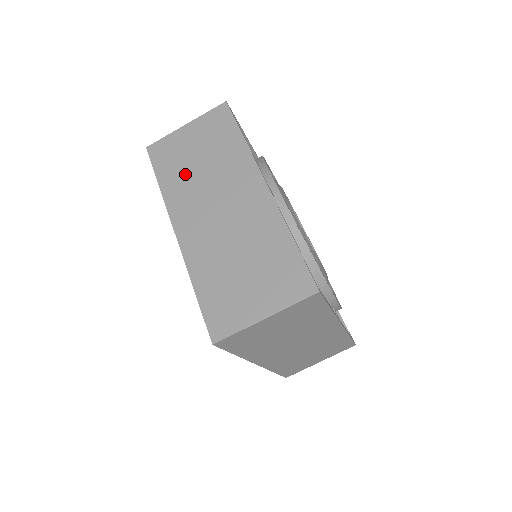
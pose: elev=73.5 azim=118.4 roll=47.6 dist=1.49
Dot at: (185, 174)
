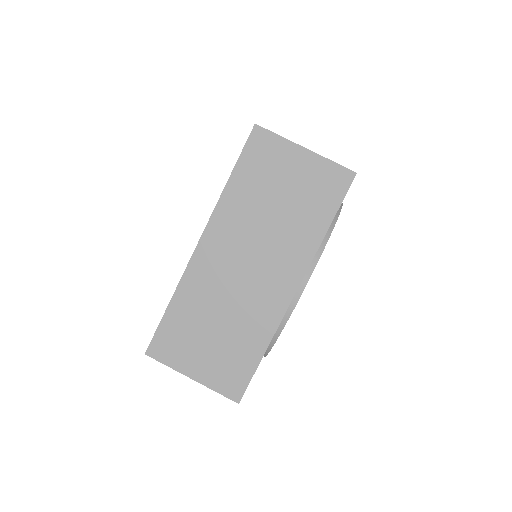
Dot at: (256, 200)
